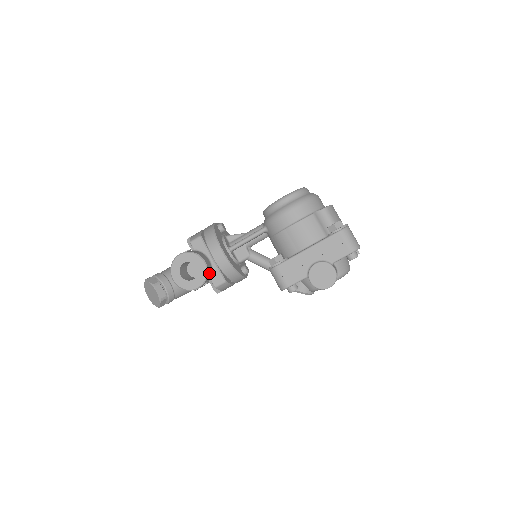
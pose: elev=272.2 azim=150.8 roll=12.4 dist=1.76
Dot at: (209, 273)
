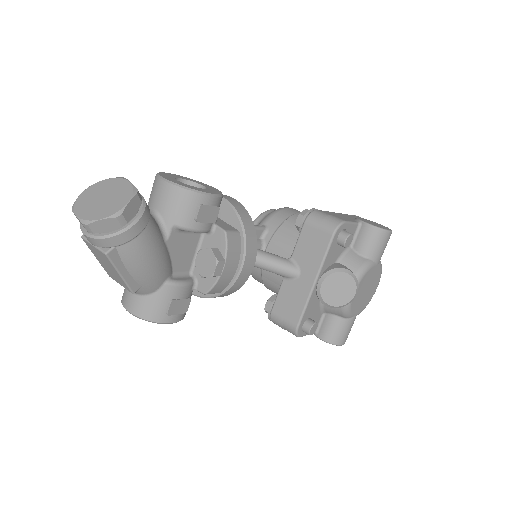
Dot at: occluded
